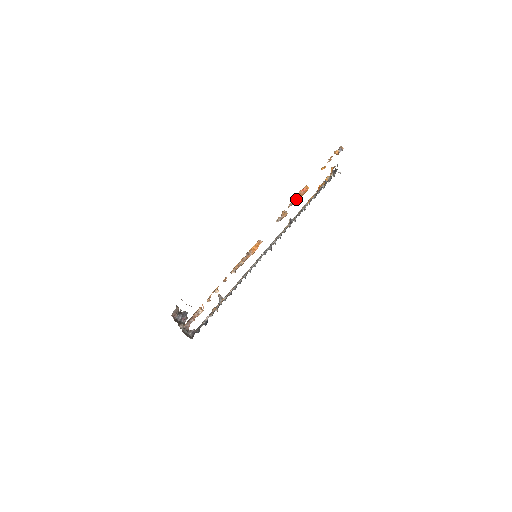
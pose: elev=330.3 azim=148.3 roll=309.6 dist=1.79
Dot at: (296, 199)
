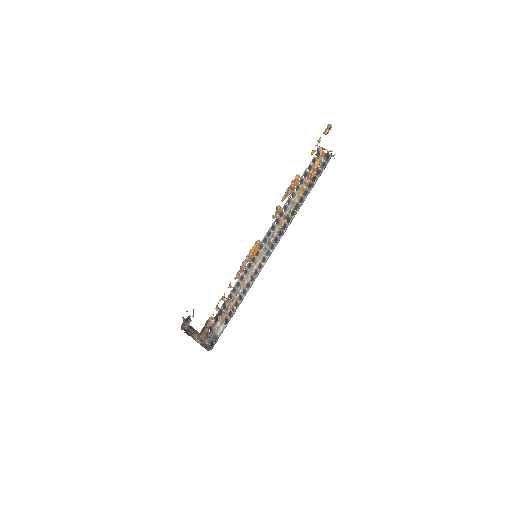
Dot at: (290, 193)
